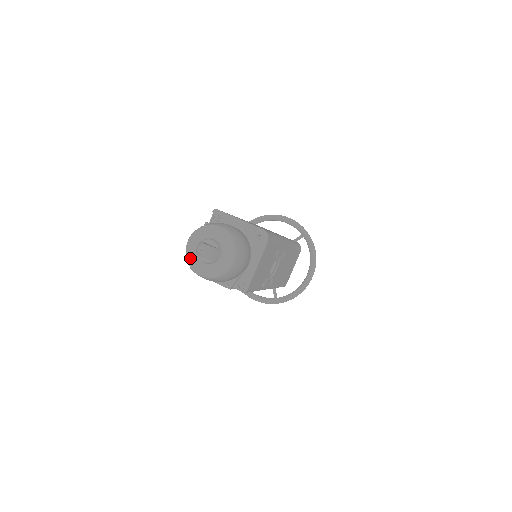
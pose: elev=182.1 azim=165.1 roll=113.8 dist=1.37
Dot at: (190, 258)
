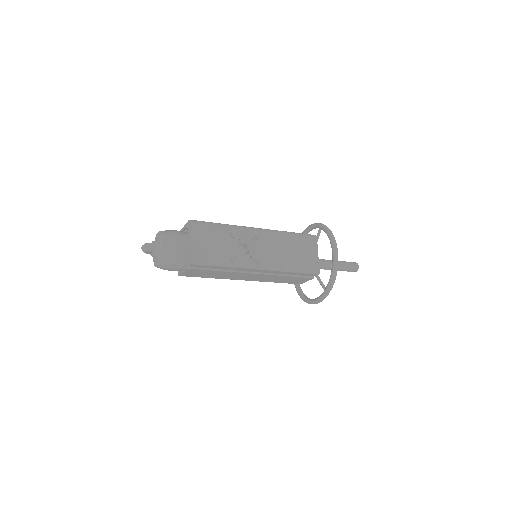
Dot at: (154, 261)
